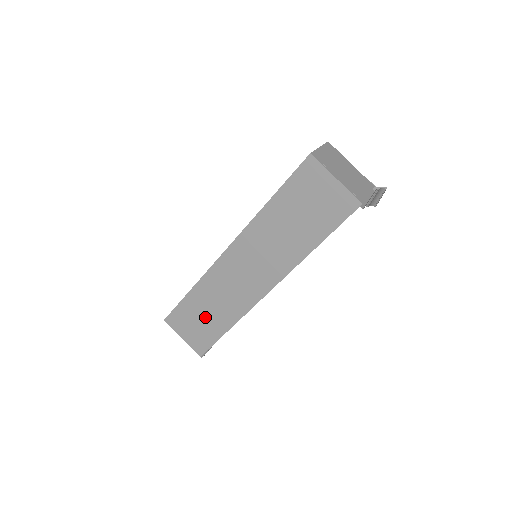
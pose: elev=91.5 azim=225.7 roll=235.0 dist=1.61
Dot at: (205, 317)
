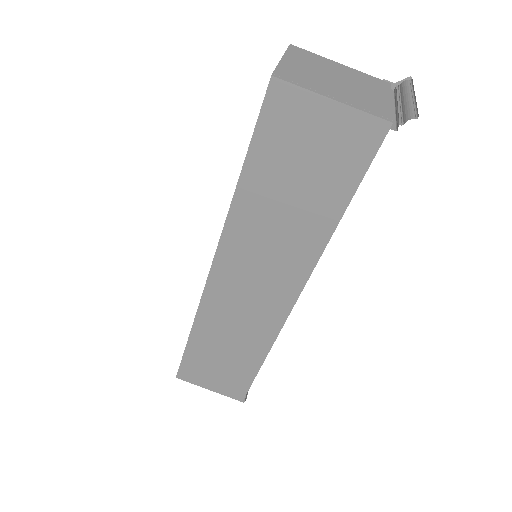
Dot at: (225, 359)
